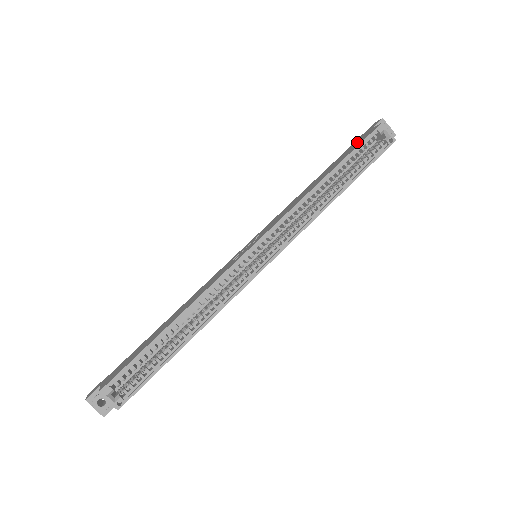
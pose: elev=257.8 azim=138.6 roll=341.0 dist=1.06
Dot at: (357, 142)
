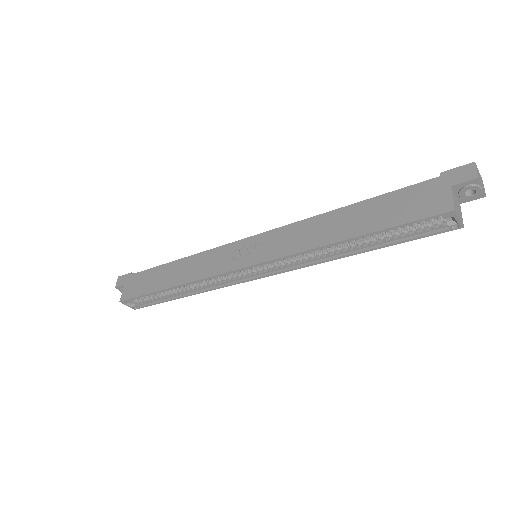
Dot at: (417, 200)
